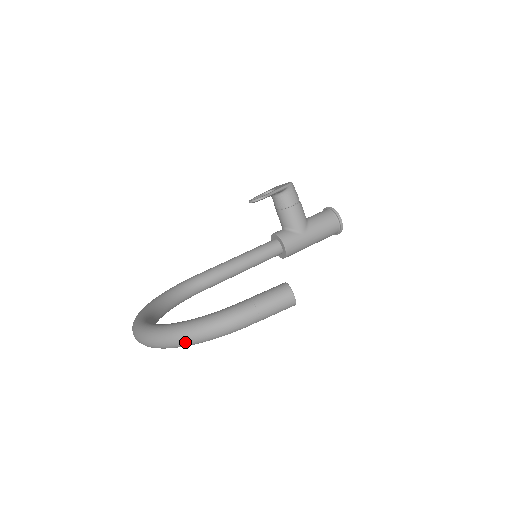
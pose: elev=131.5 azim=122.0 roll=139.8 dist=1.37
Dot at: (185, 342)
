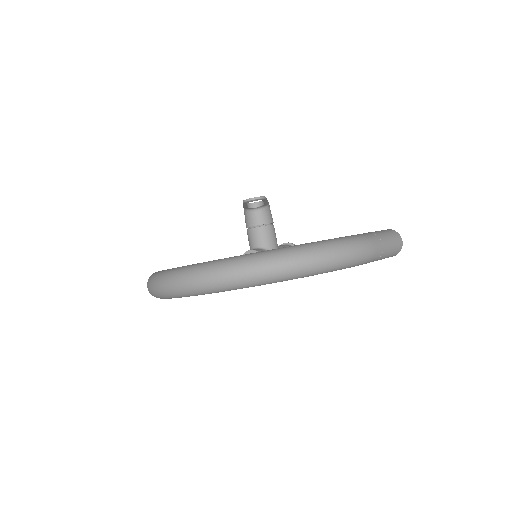
Dot at: (312, 265)
